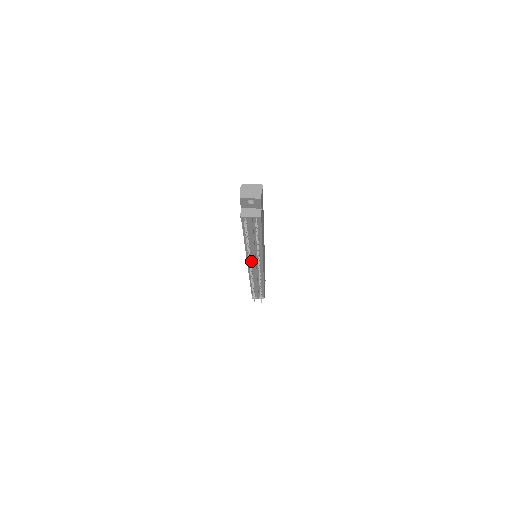
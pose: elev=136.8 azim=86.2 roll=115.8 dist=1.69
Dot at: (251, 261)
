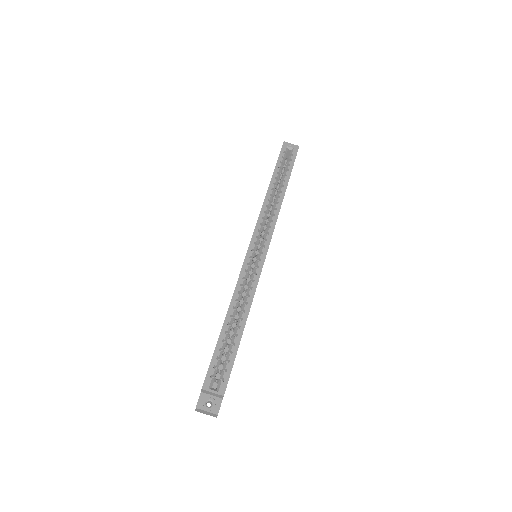
Dot at: occluded
